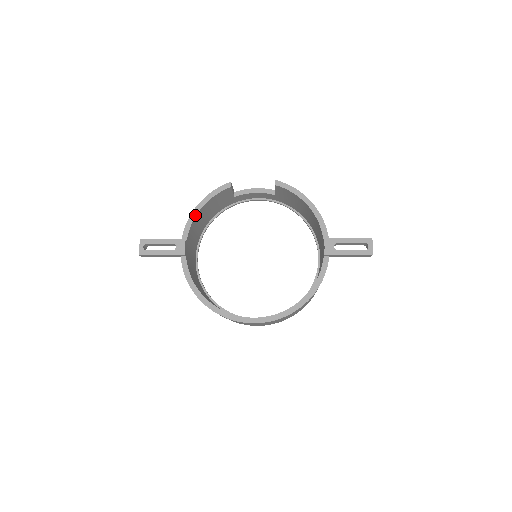
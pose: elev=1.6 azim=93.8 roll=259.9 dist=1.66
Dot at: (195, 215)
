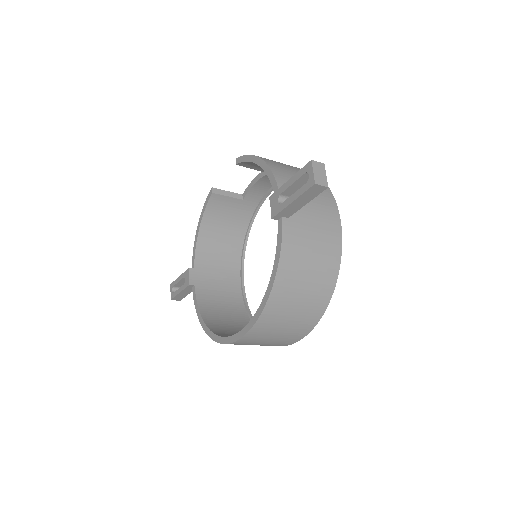
Dot at: (196, 239)
